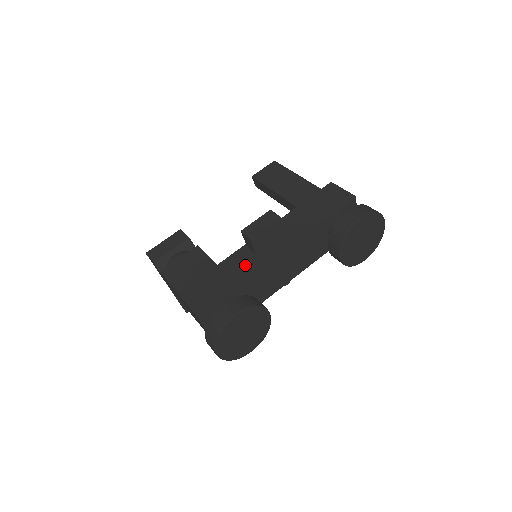
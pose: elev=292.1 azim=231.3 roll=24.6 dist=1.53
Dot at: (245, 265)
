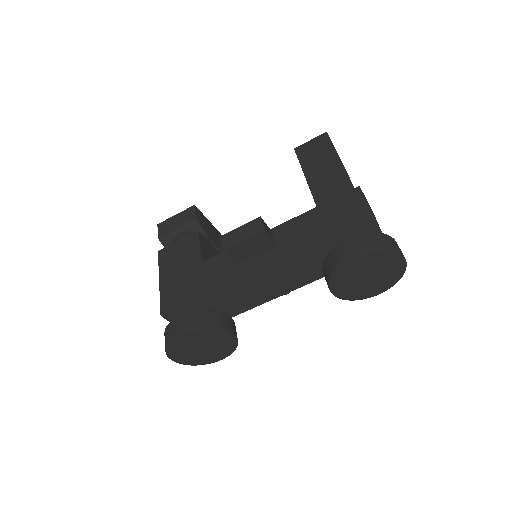
Dot at: (223, 273)
